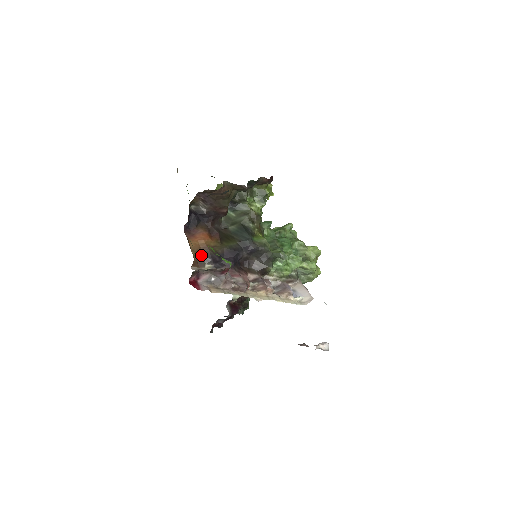
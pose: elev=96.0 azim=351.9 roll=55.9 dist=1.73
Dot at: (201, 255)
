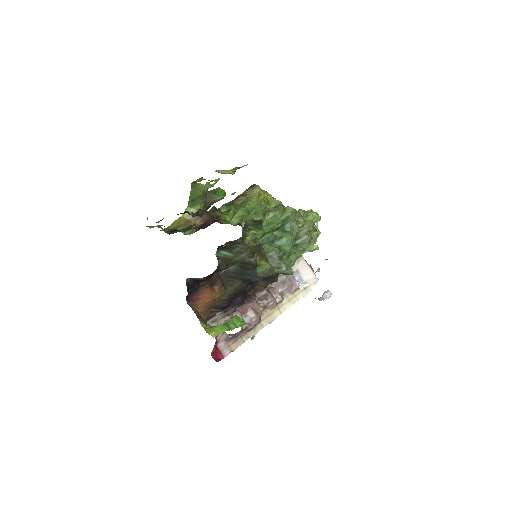
Dot at: (210, 310)
